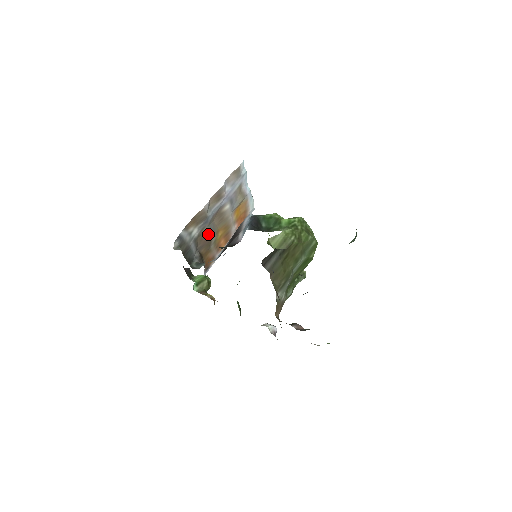
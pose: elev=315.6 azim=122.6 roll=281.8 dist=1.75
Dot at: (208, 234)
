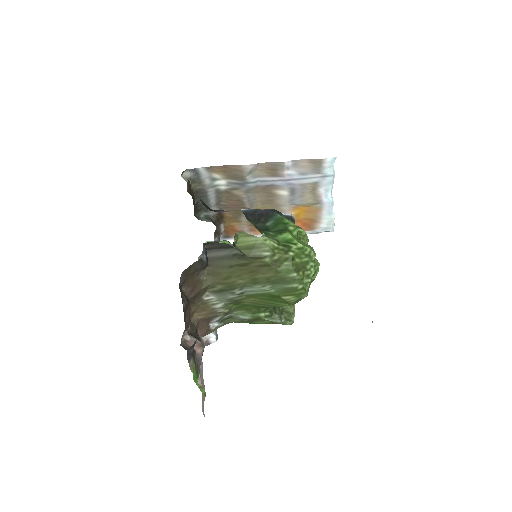
Dot at: (241, 200)
